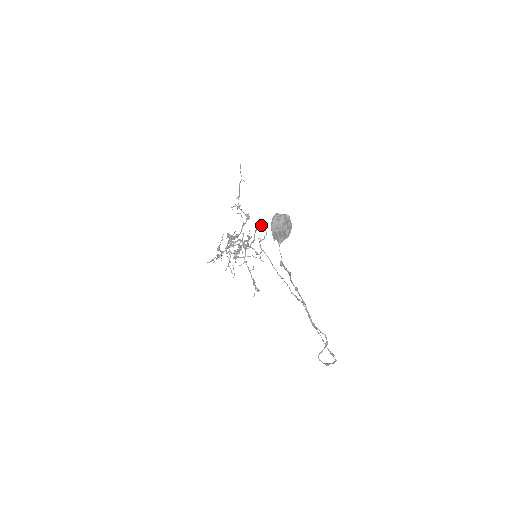
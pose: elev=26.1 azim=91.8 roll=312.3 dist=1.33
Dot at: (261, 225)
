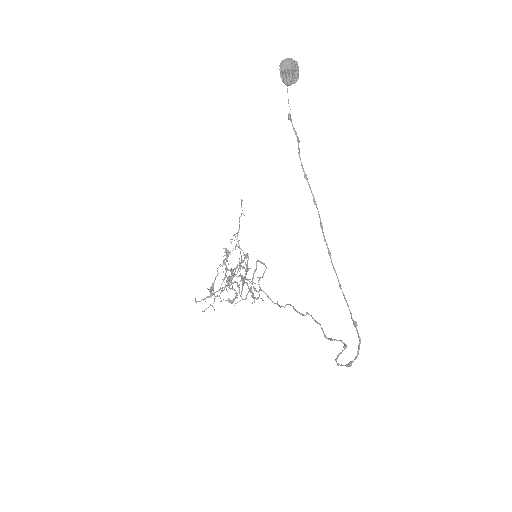
Dot at: occluded
